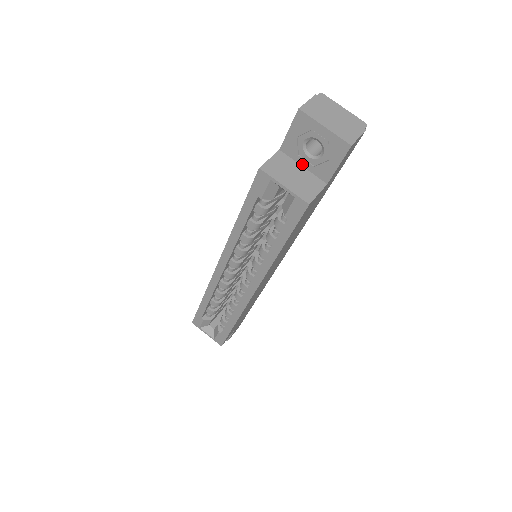
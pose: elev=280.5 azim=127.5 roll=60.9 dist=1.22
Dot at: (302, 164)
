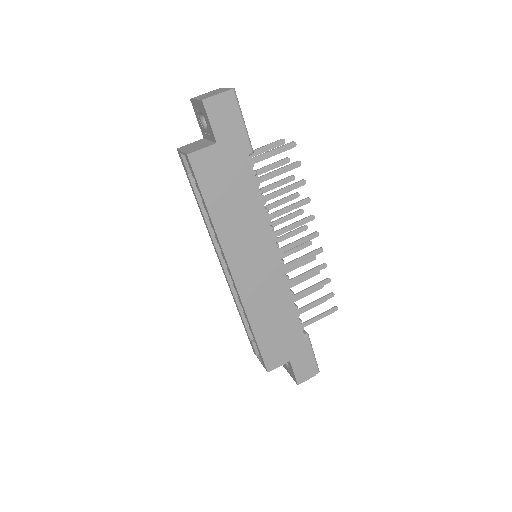
Dot at: (209, 139)
